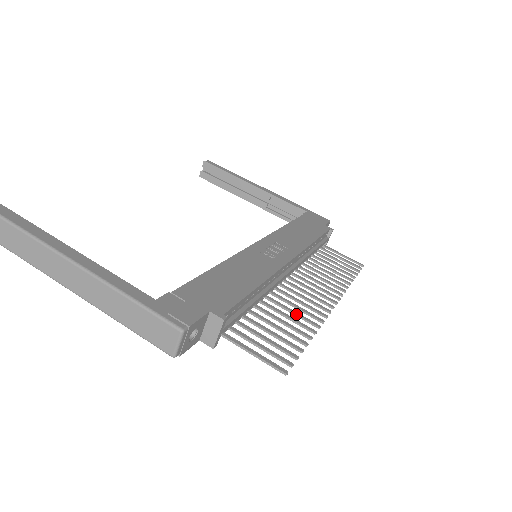
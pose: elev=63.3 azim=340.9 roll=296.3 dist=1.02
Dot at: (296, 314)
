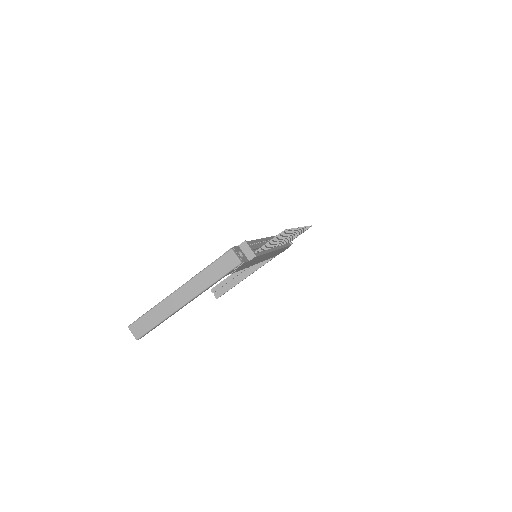
Dot at: occluded
